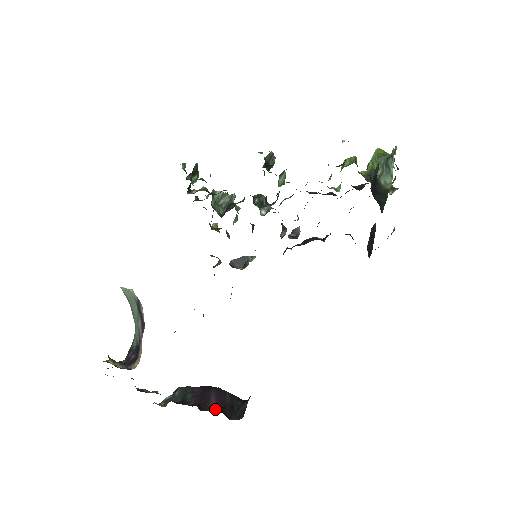
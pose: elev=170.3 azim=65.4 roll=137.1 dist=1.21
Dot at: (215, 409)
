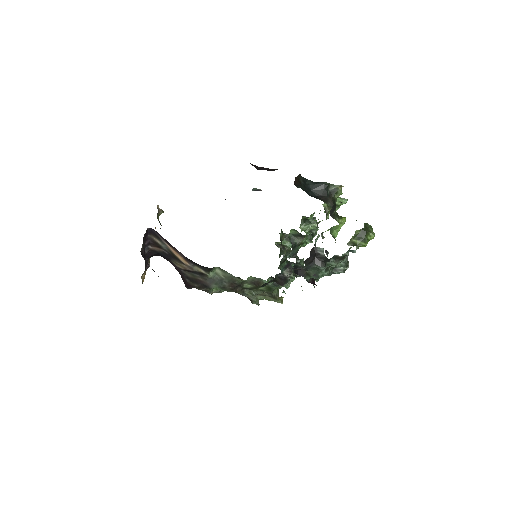
Dot at: occluded
